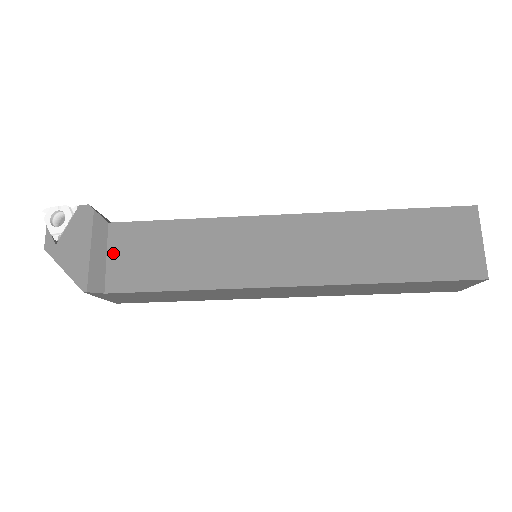
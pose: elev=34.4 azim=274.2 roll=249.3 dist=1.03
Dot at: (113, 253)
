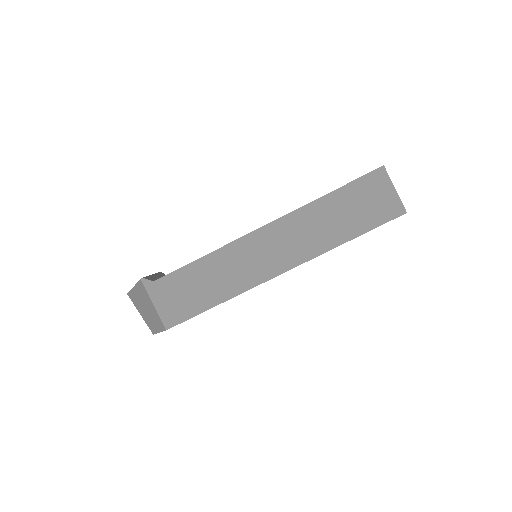
Dot at: occluded
